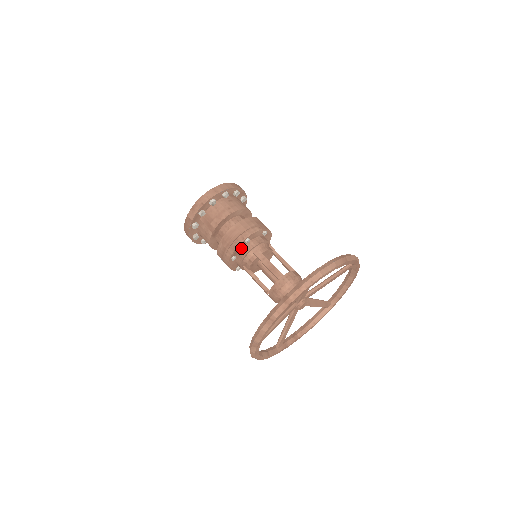
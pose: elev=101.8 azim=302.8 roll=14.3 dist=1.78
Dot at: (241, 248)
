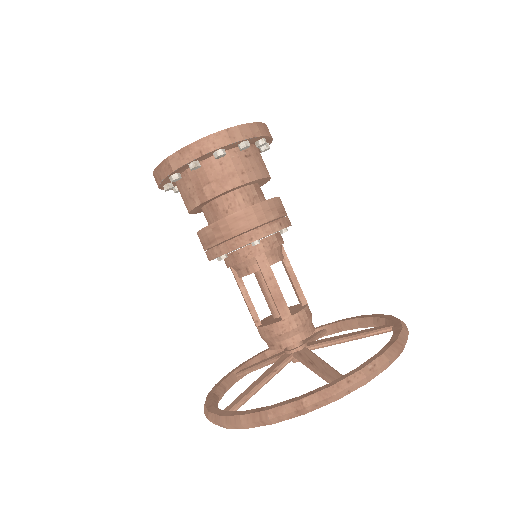
Dot at: occluded
